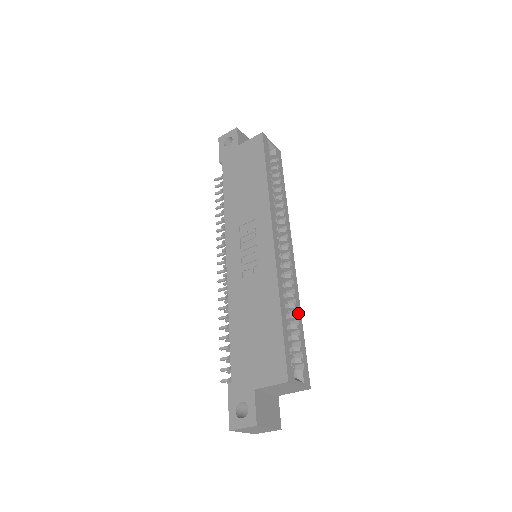
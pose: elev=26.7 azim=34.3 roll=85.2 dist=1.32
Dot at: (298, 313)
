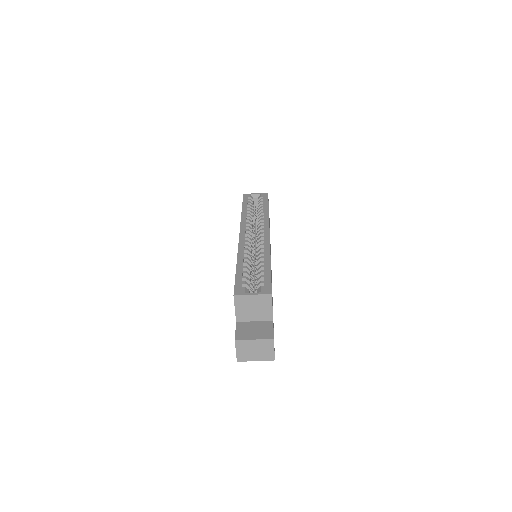
Dot at: (265, 260)
